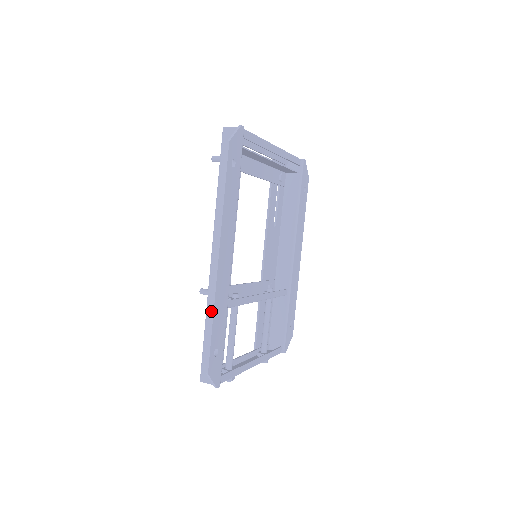
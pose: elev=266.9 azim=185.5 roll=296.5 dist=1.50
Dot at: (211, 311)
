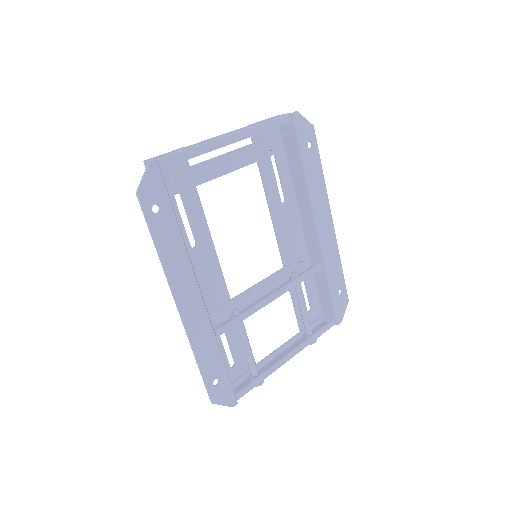
Dot at: (193, 353)
